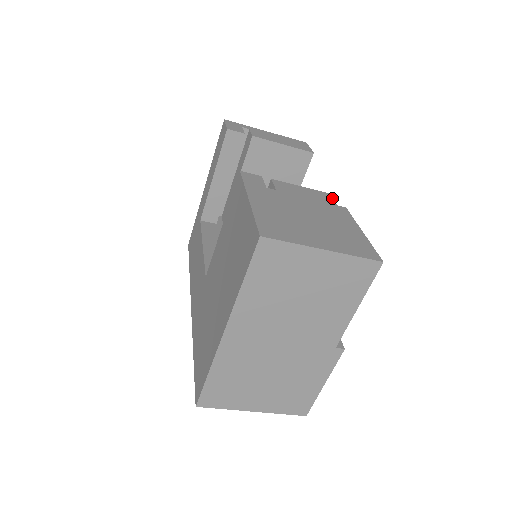
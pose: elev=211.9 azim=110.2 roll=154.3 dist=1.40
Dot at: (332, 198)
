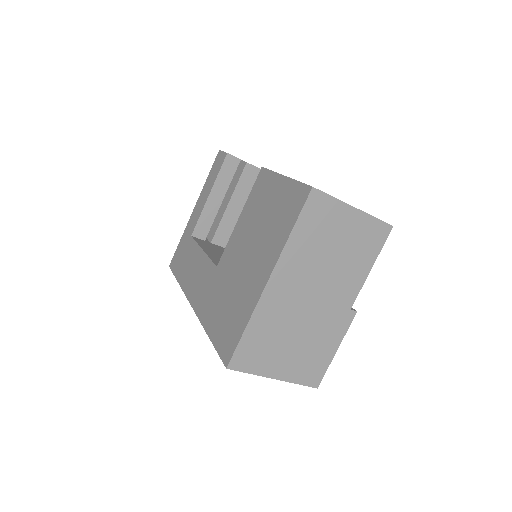
Dot at: occluded
